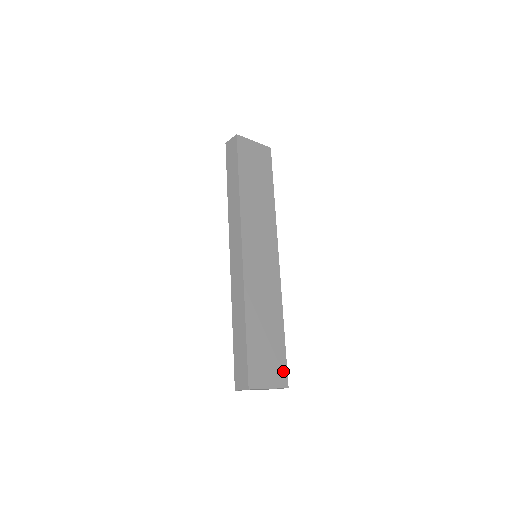
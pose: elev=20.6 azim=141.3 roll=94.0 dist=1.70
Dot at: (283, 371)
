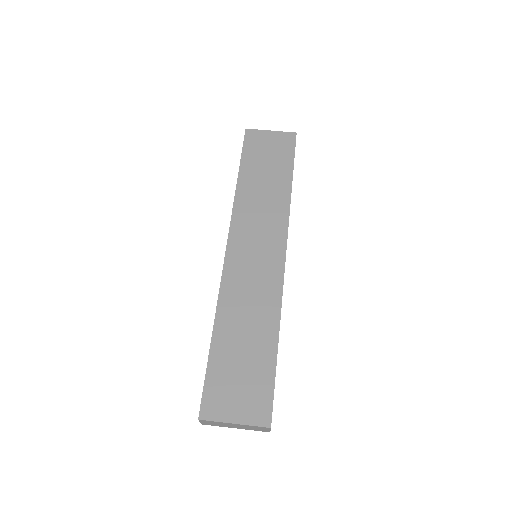
Dot at: (265, 402)
